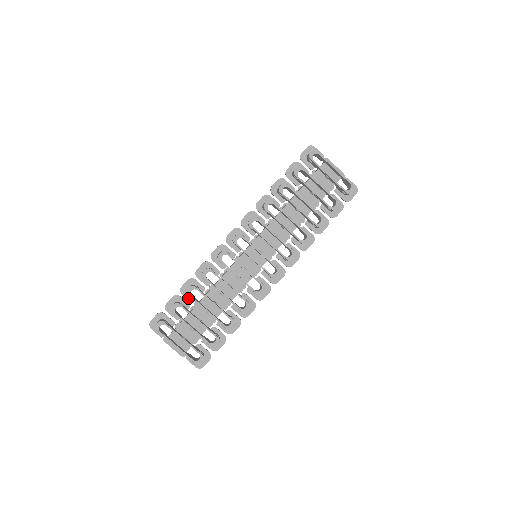
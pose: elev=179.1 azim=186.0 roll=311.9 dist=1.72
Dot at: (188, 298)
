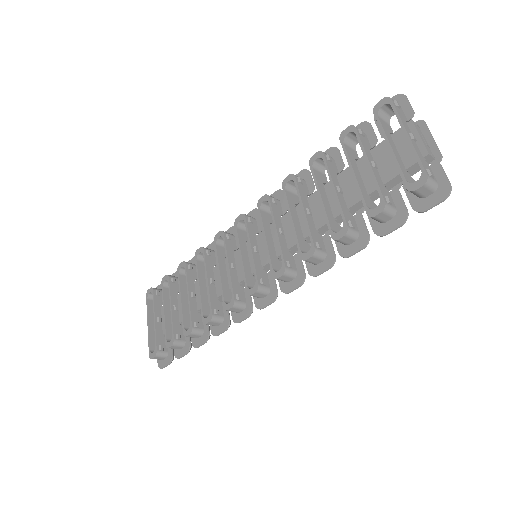
Dot at: occluded
